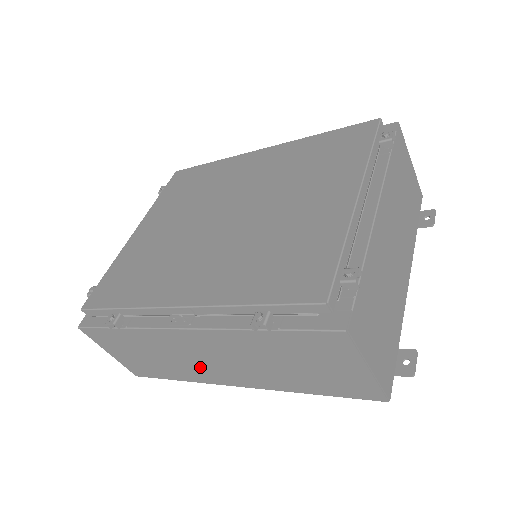
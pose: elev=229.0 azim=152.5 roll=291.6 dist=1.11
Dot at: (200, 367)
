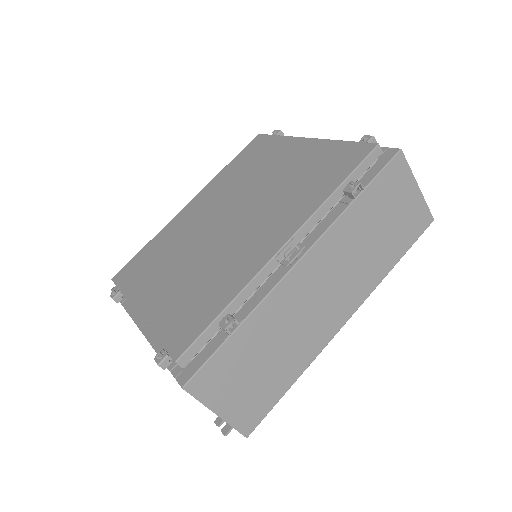
Dot at: (314, 322)
